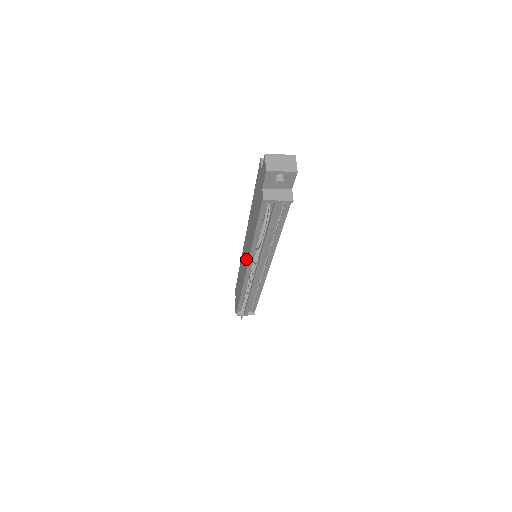
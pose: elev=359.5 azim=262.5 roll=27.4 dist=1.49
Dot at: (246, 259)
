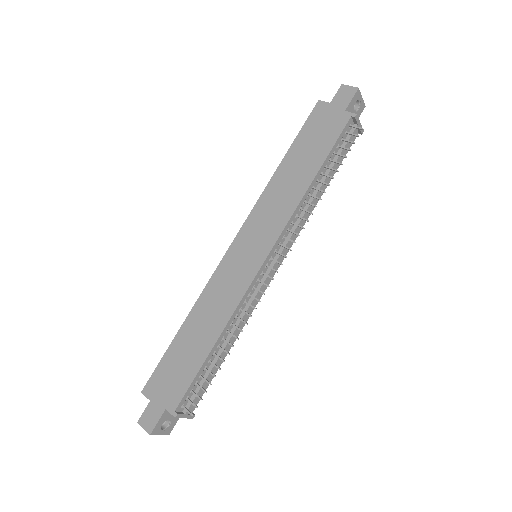
Dot at: (260, 247)
